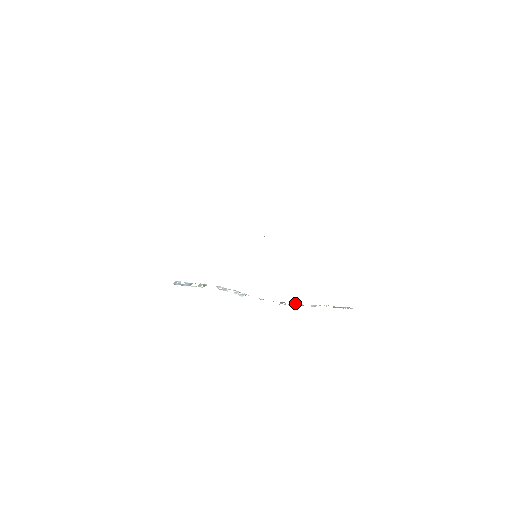
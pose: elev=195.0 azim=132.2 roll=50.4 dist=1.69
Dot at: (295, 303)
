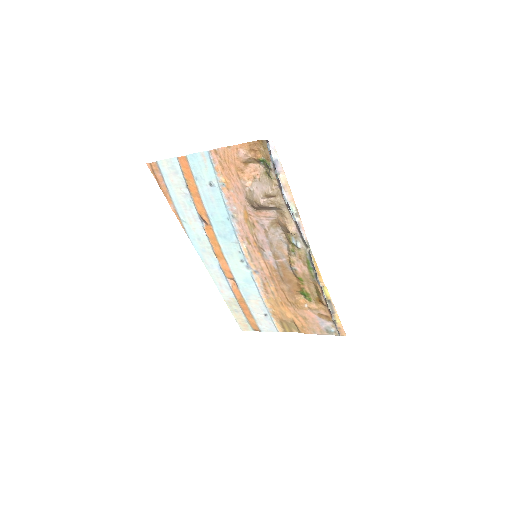
Dot at: (317, 275)
